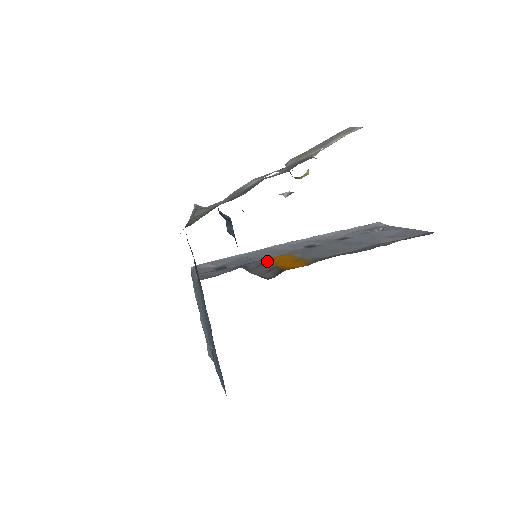
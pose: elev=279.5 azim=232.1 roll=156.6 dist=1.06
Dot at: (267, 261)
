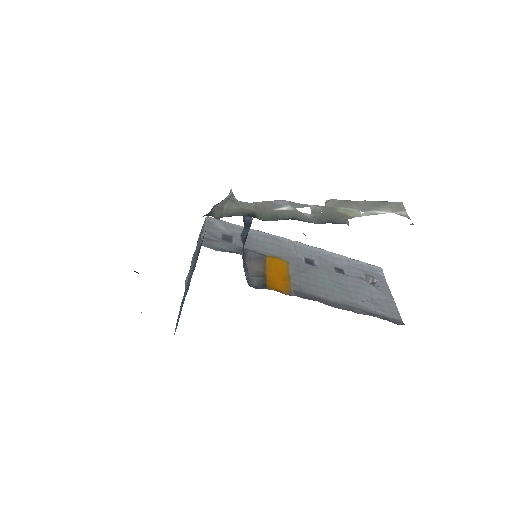
Dot at: (265, 259)
